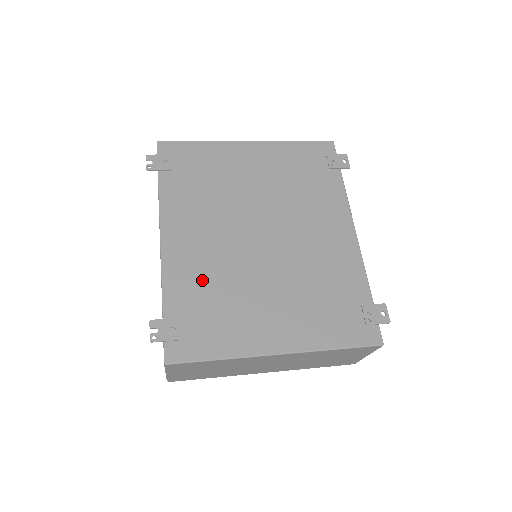
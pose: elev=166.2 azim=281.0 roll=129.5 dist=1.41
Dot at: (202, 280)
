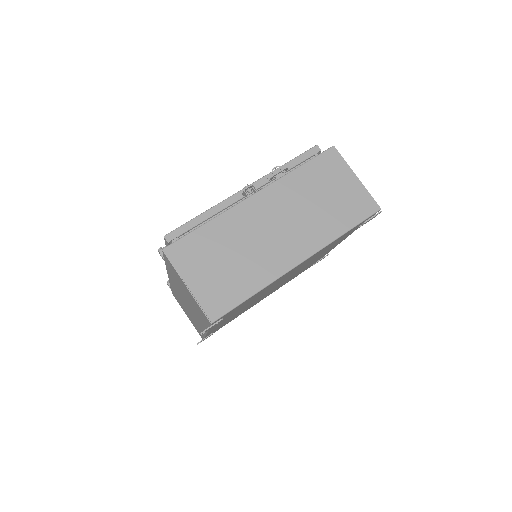
Dot at: occluded
